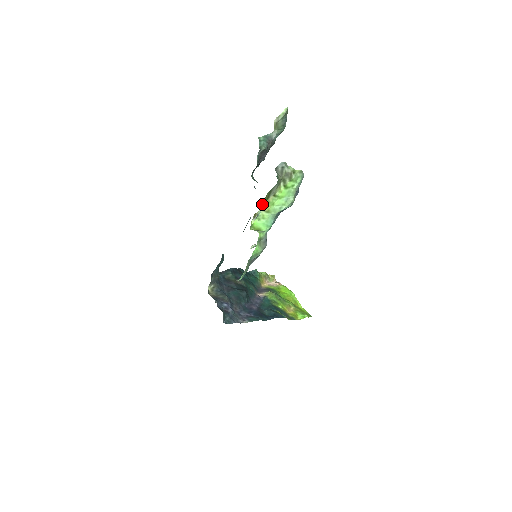
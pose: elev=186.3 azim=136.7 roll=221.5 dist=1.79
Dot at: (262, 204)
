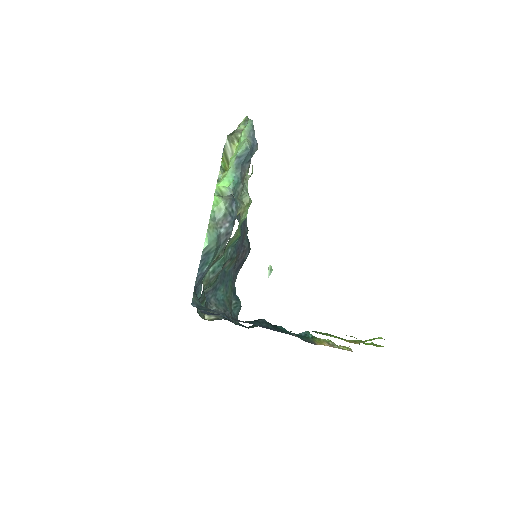
Dot at: (222, 170)
